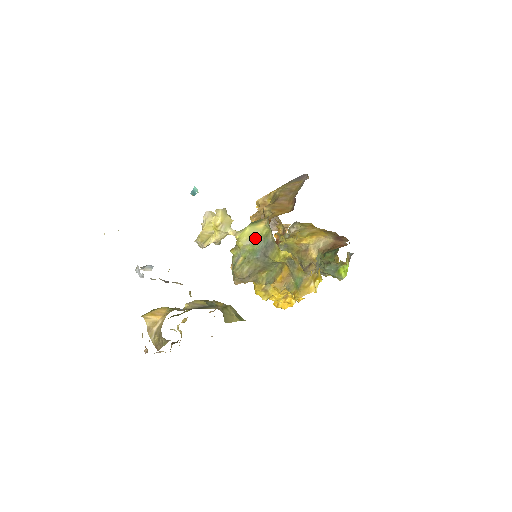
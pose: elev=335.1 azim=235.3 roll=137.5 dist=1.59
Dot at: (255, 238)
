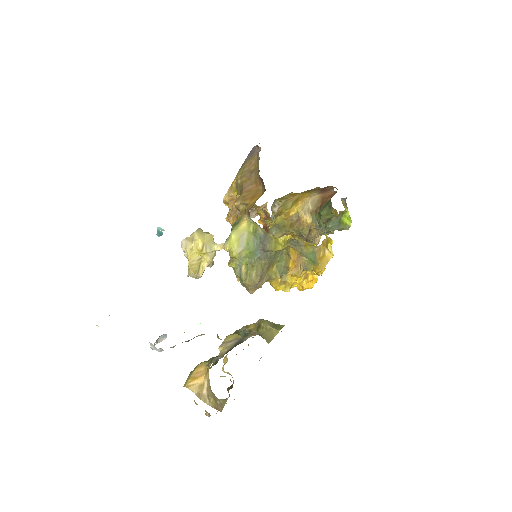
Dot at: (245, 240)
